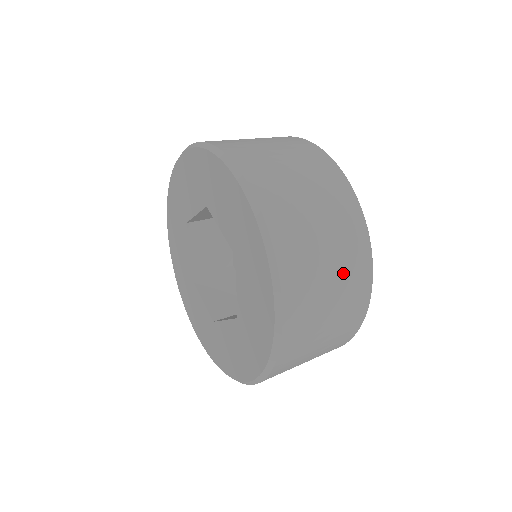
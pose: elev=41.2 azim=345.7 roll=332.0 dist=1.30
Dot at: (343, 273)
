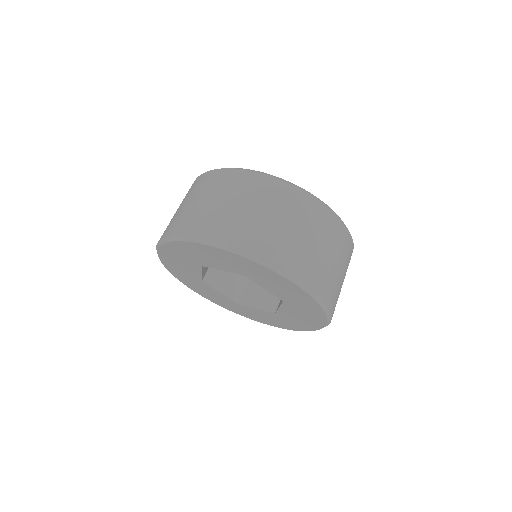
Dot at: occluded
